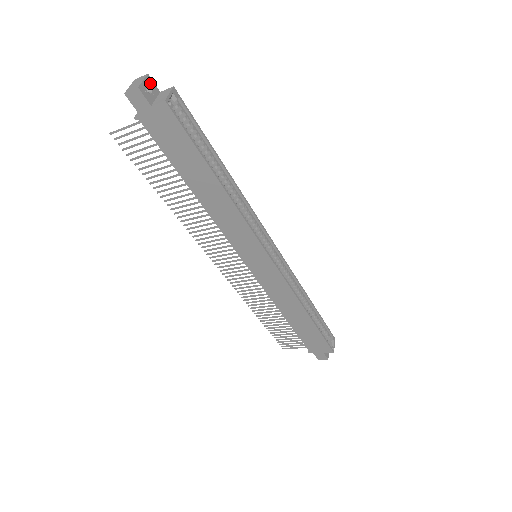
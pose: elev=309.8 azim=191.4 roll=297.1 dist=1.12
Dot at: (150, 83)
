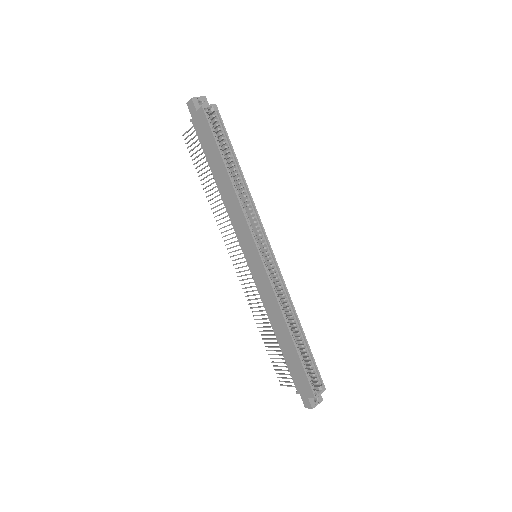
Dot at: (204, 101)
